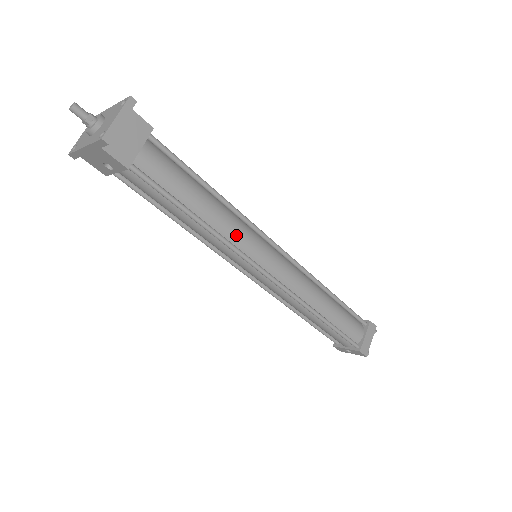
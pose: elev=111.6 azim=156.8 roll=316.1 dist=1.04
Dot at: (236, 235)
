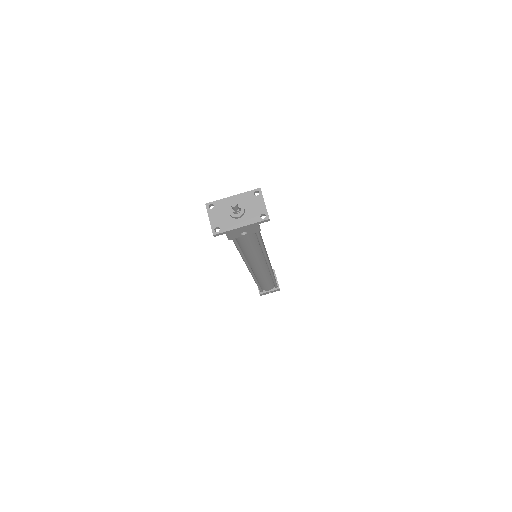
Dot at: (264, 247)
